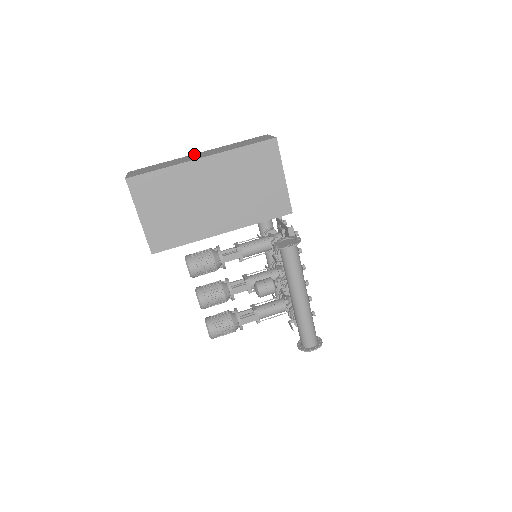
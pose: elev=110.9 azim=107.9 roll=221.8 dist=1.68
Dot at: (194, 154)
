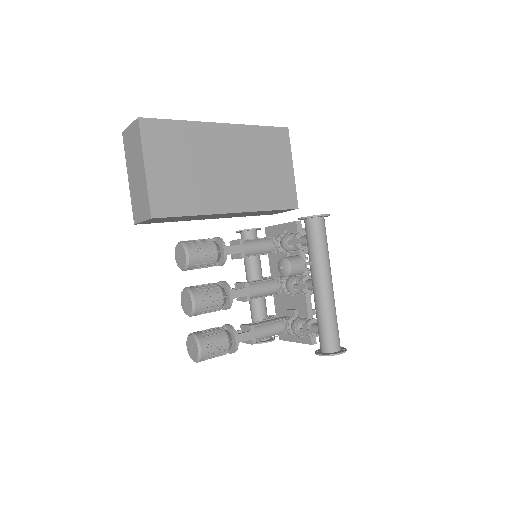
Dot at: occluded
